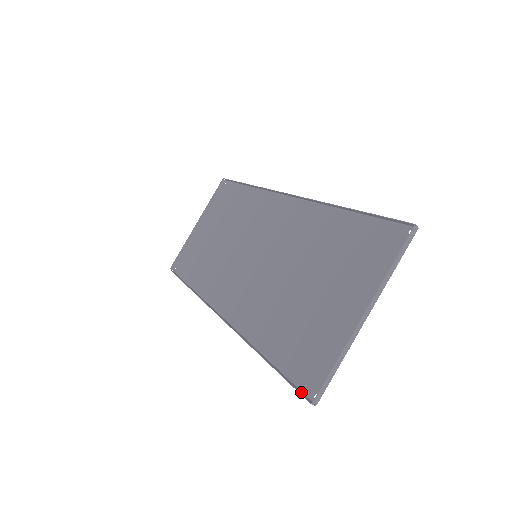
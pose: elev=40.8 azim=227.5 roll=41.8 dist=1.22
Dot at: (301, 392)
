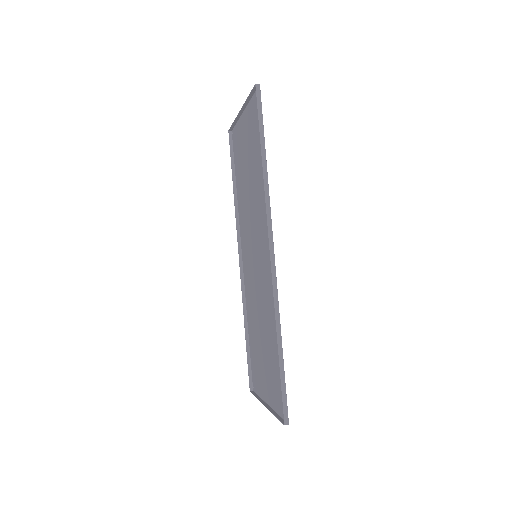
Dot at: (251, 378)
